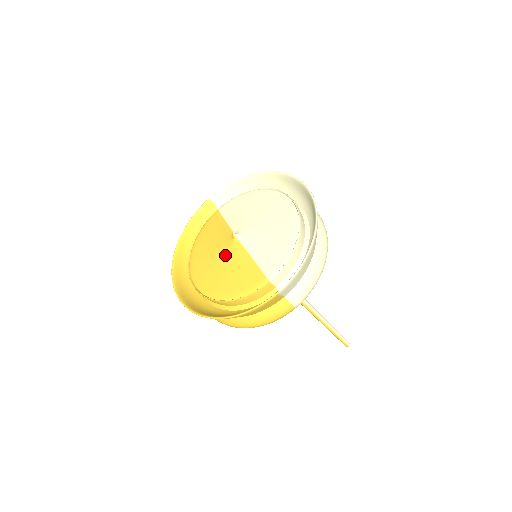
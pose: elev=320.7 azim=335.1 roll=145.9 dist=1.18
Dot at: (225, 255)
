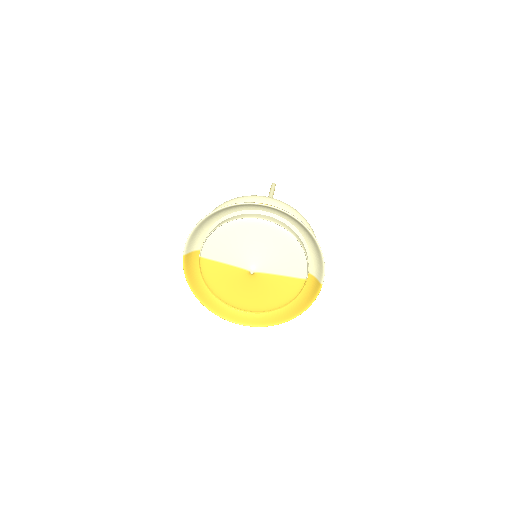
Dot at: (254, 285)
